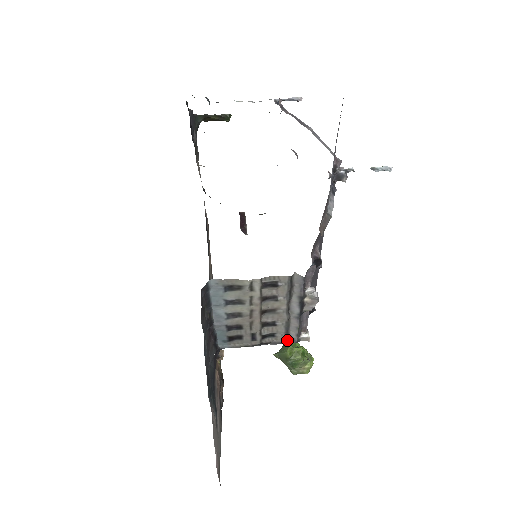
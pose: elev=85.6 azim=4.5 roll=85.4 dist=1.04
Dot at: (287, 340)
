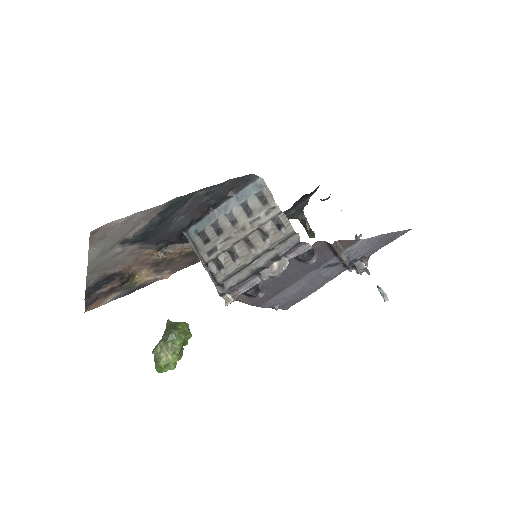
Dot at: (220, 283)
